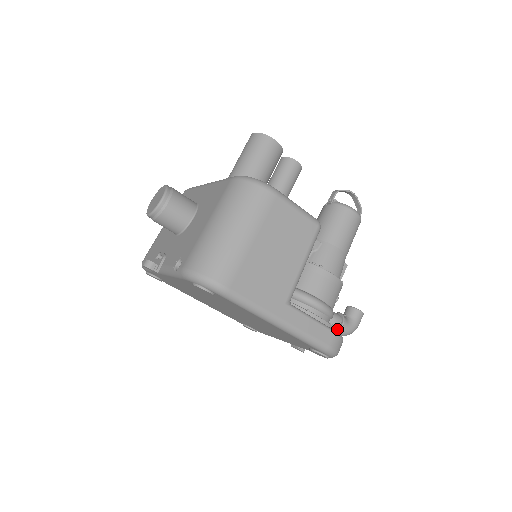
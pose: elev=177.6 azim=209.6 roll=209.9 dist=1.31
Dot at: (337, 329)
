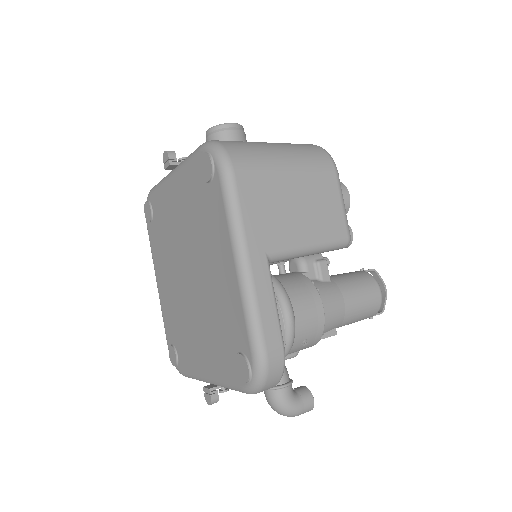
Dot at: (276, 385)
